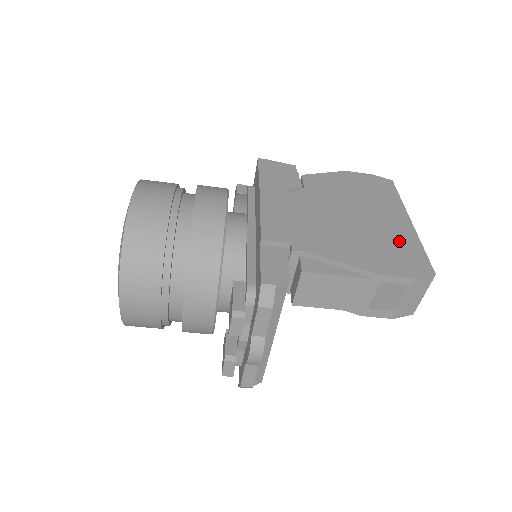
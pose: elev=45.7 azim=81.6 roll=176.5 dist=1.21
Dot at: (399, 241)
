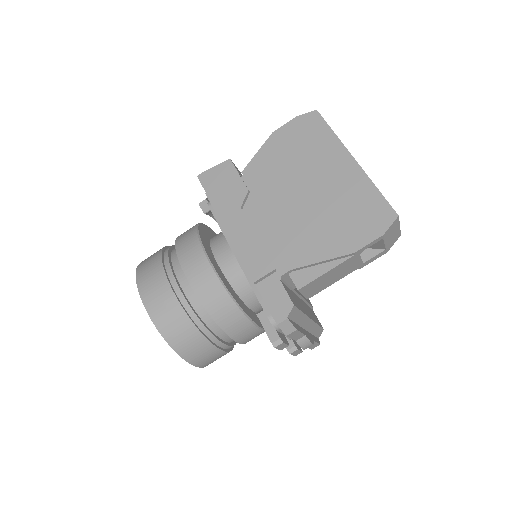
Dot at: (354, 196)
